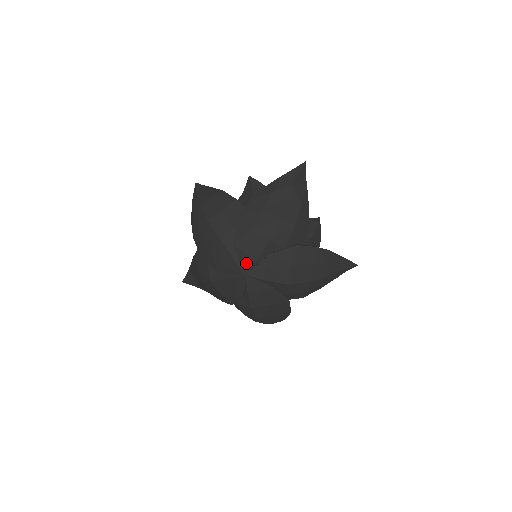
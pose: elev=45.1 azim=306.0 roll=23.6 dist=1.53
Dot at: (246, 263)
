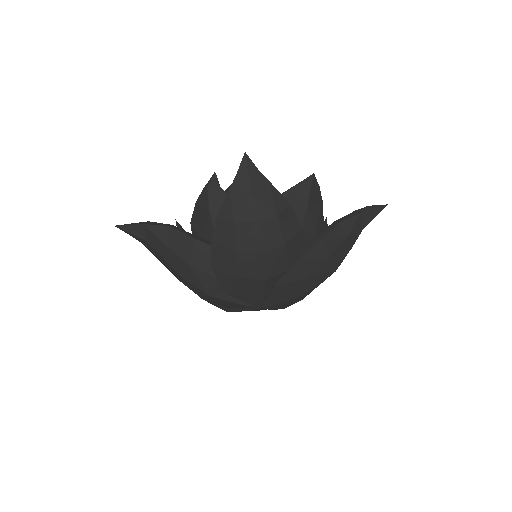
Dot at: (272, 301)
